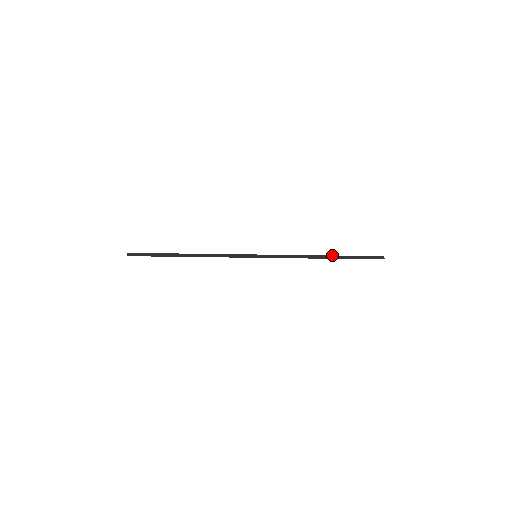
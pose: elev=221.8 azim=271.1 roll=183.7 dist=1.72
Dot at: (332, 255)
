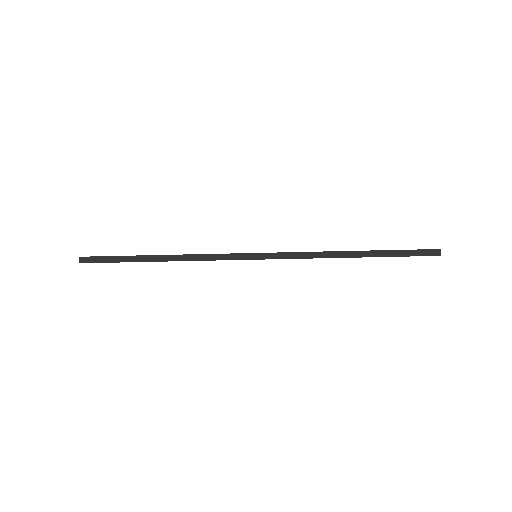
Dot at: occluded
